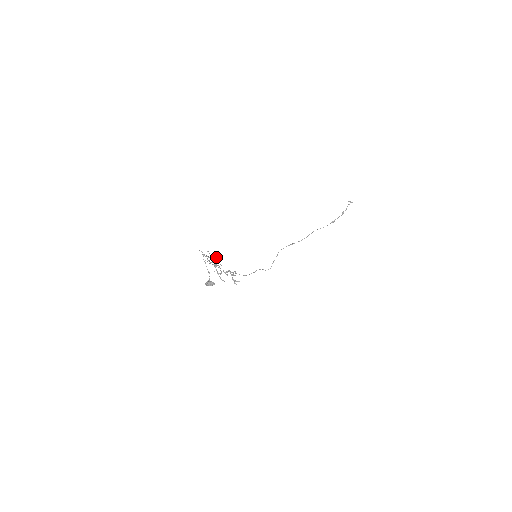
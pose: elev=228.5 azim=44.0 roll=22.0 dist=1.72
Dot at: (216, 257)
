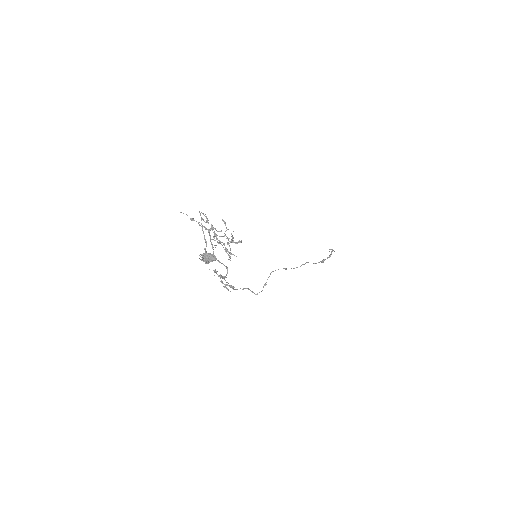
Dot at: occluded
